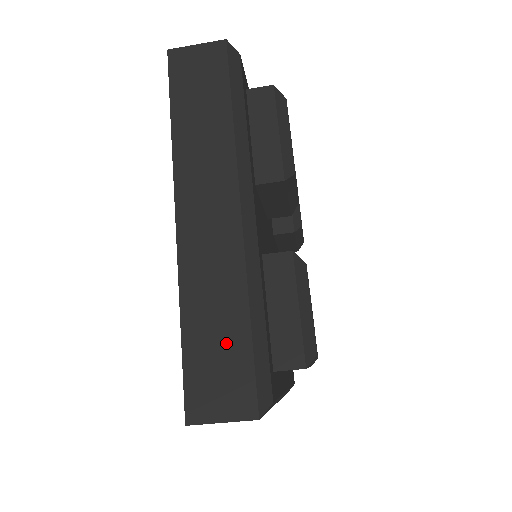
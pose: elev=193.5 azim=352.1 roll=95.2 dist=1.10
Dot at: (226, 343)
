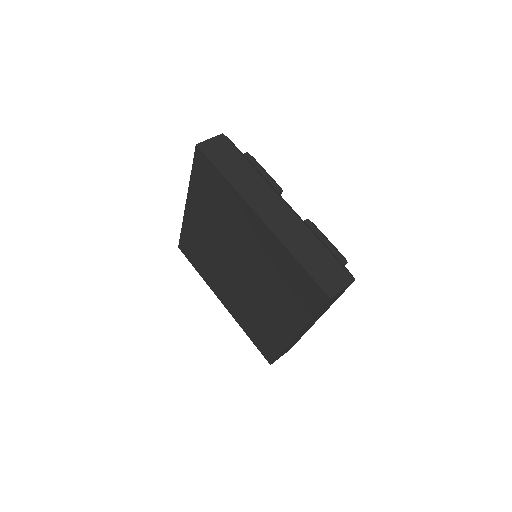
Dot at: (321, 258)
